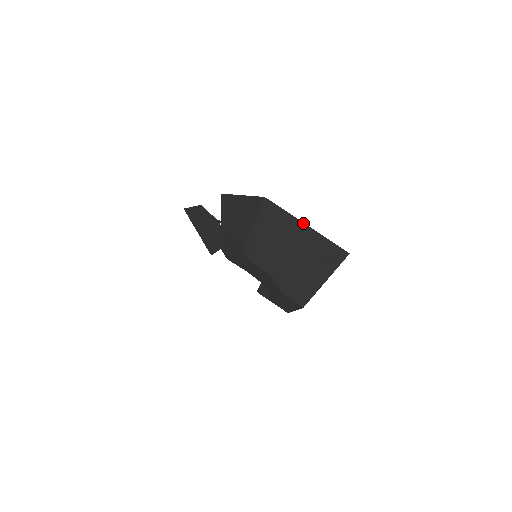
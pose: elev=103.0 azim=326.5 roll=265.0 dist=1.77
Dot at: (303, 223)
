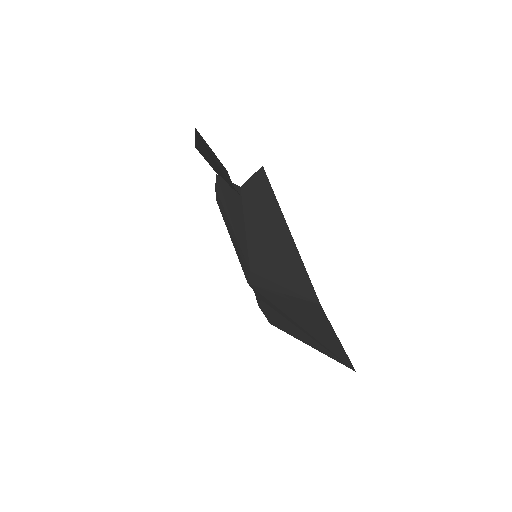
Dot at: (338, 339)
